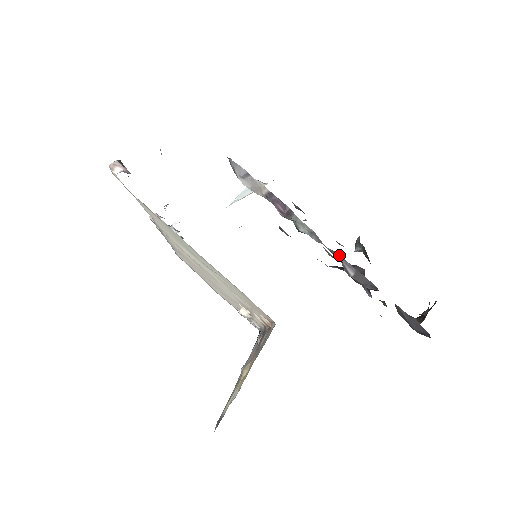
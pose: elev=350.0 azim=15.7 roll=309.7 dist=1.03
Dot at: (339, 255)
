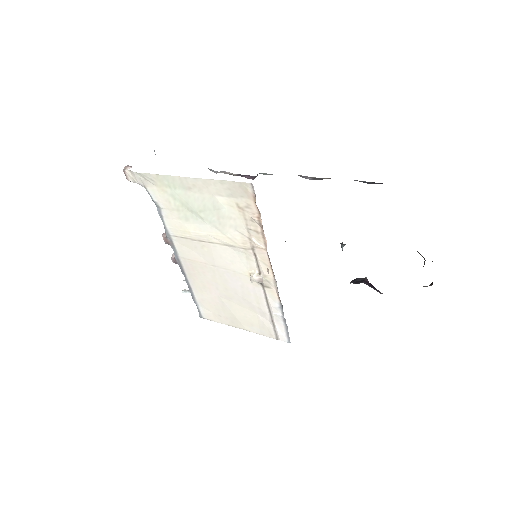
Dot at: occluded
